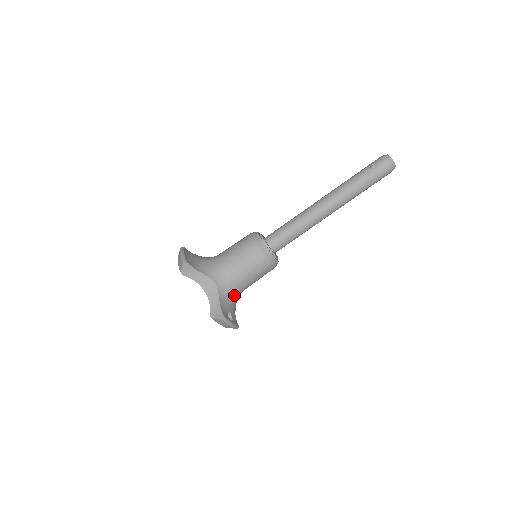
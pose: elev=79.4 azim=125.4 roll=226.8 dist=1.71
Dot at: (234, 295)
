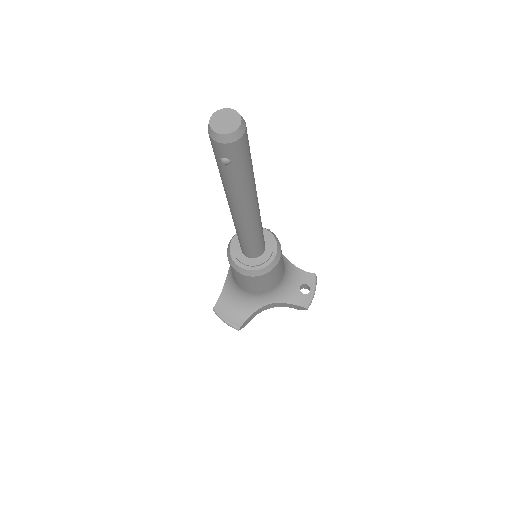
Dot at: (285, 280)
